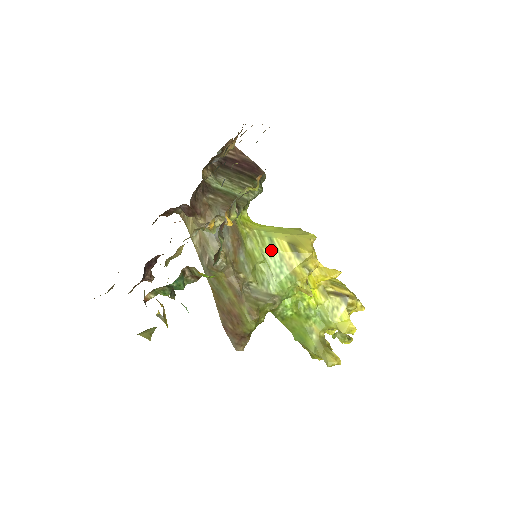
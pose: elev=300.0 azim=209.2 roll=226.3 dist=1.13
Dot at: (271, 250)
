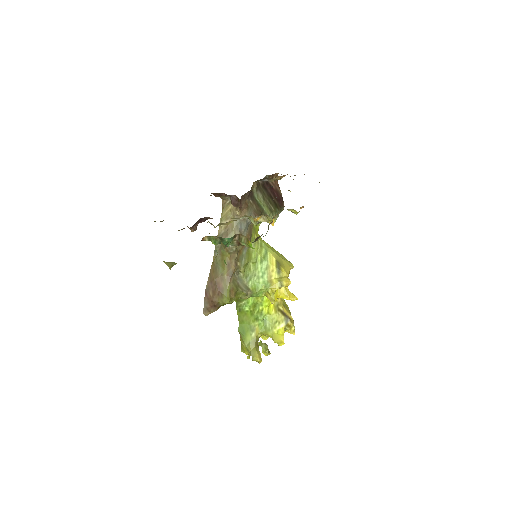
Dot at: (263, 258)
